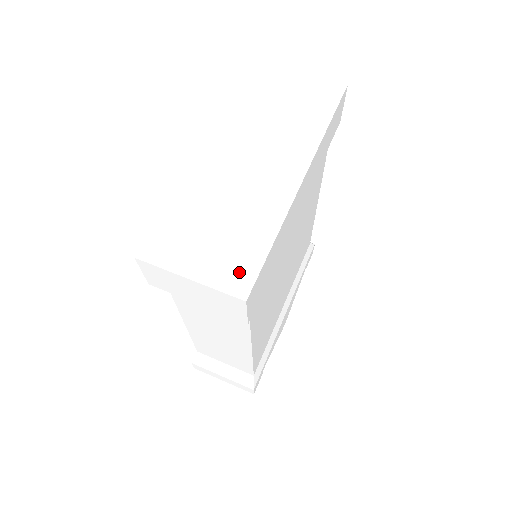
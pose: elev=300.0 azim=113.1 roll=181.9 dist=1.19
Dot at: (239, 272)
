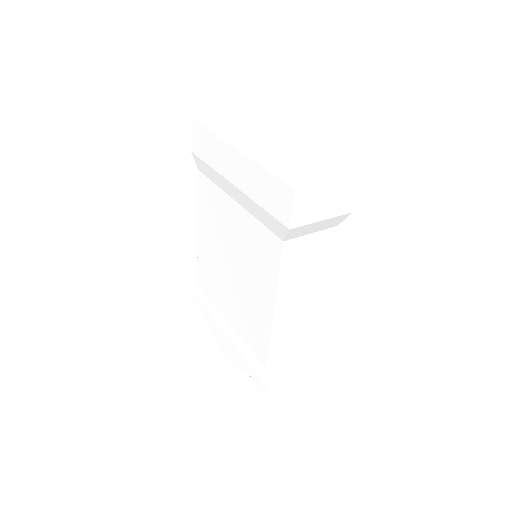
Dot at: (340, 170)
